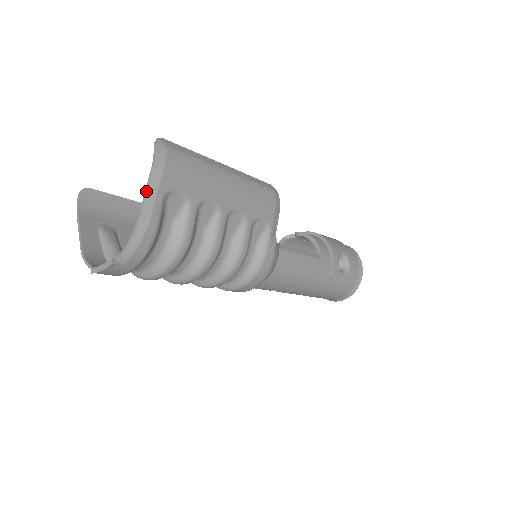
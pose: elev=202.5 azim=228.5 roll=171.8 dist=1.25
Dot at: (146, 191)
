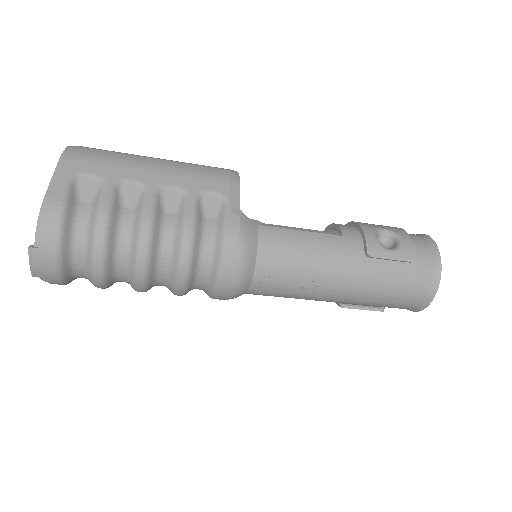
Dot at: (52, 178)
